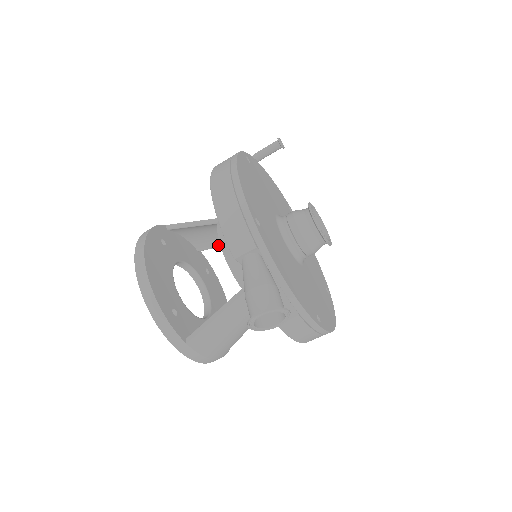
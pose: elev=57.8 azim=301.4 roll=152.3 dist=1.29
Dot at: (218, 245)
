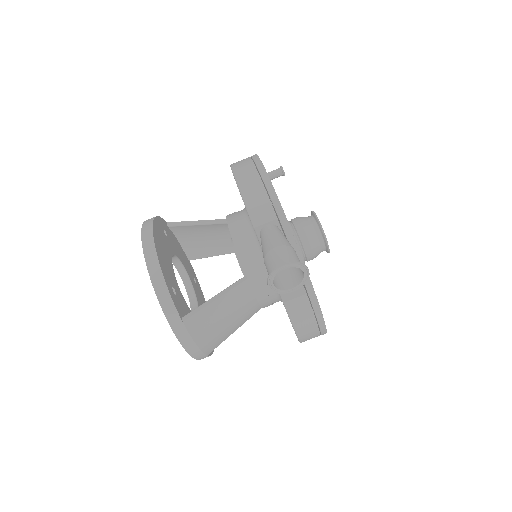
Dot at: (211, 254)
